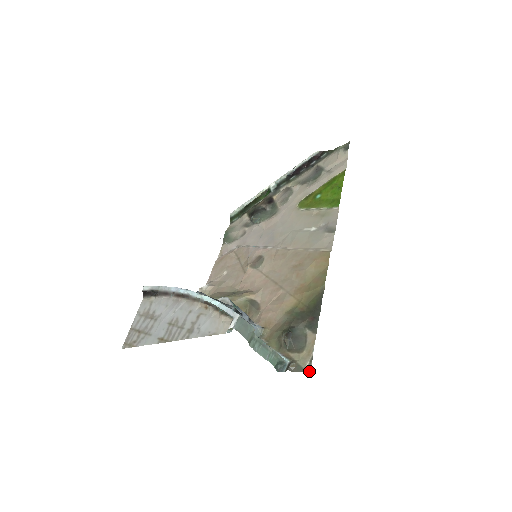
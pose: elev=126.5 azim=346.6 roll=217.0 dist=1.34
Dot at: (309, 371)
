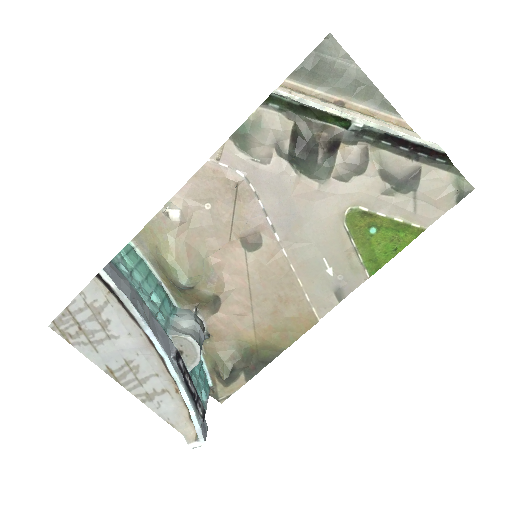
Dot at: (221, 403)
